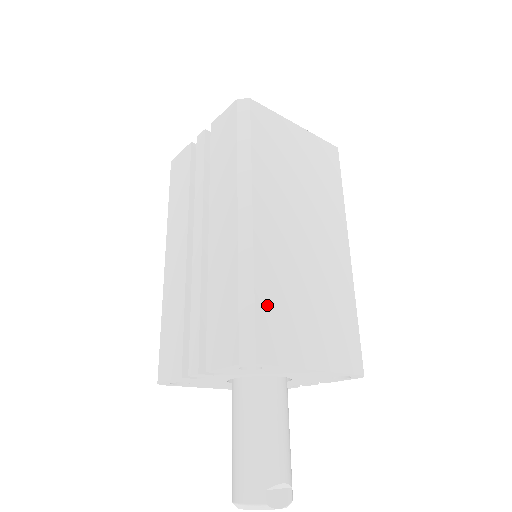
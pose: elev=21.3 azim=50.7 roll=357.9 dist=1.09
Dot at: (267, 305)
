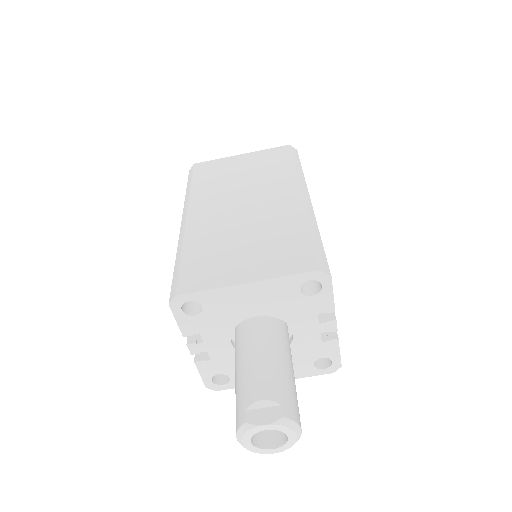
Dot at: (193, 259)
